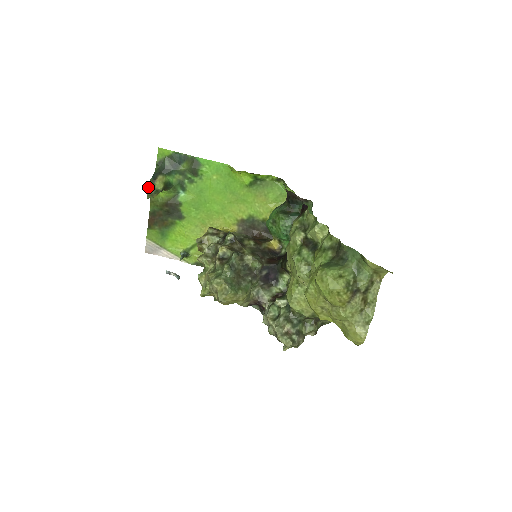
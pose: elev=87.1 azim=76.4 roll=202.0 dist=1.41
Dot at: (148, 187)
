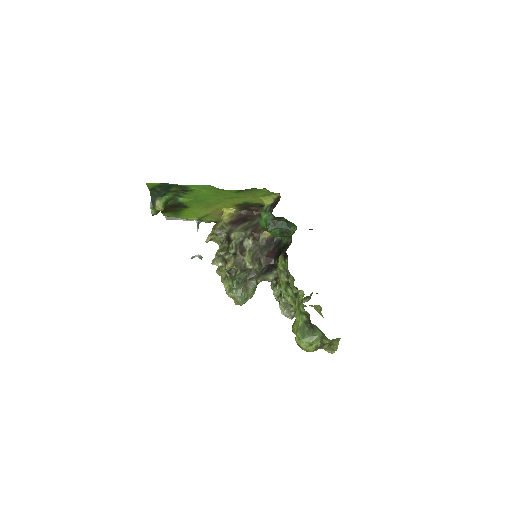
Dot at: (151, 213)
